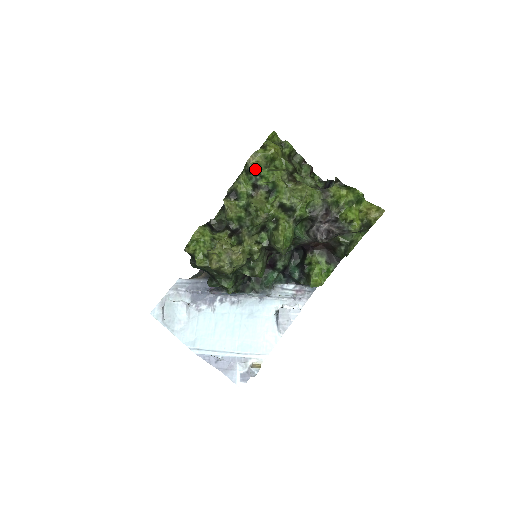
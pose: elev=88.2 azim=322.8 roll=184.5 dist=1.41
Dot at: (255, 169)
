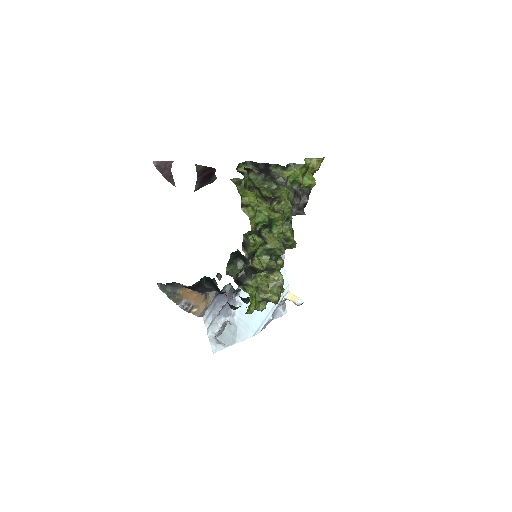
Dot at: occluded
